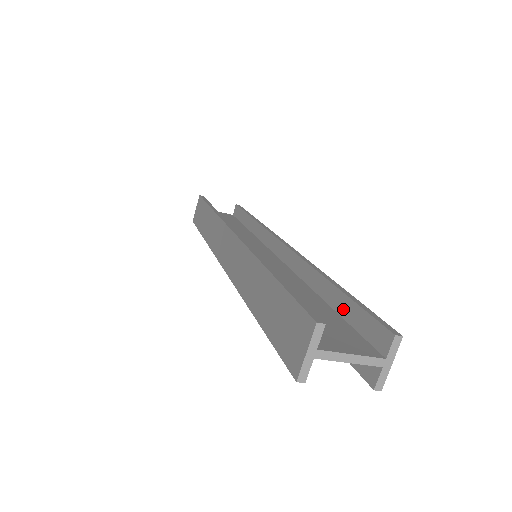
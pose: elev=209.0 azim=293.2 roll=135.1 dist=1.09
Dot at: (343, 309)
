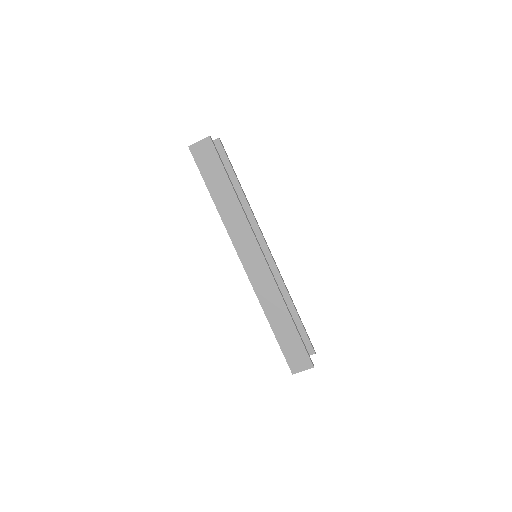
Dot at: (296, 325)
